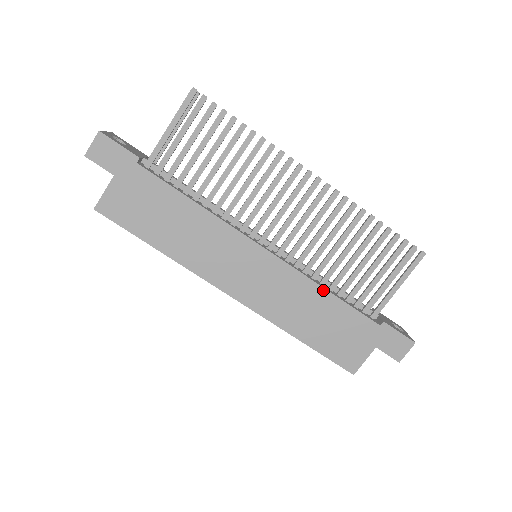
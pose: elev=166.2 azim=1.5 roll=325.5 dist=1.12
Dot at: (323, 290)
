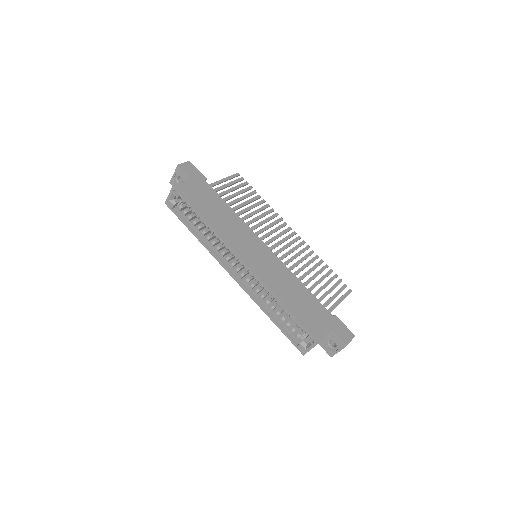
Dot at: (299, 281)
